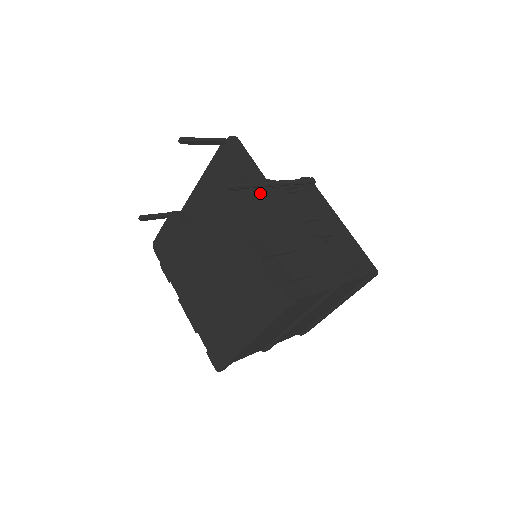
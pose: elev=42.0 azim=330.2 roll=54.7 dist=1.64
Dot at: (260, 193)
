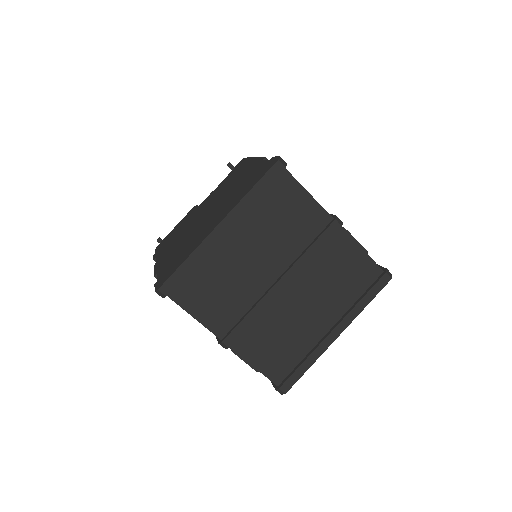
Dot at: occluded
